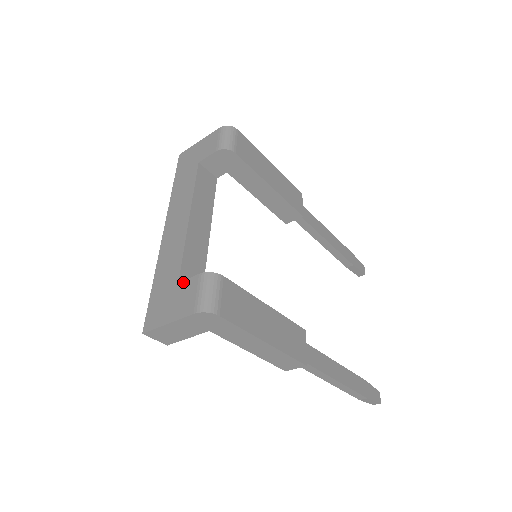
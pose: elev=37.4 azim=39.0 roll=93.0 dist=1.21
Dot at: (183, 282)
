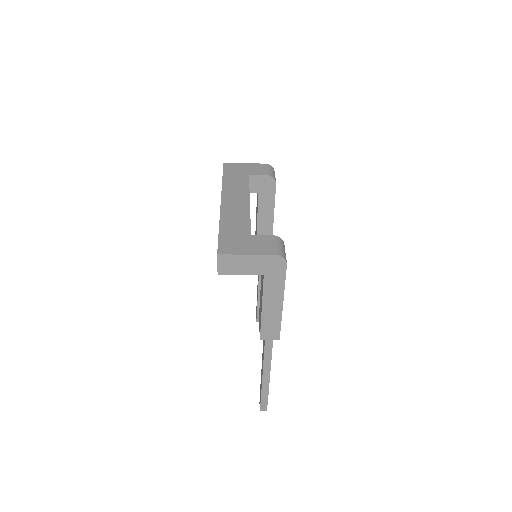
Dot at: (257, 236)
